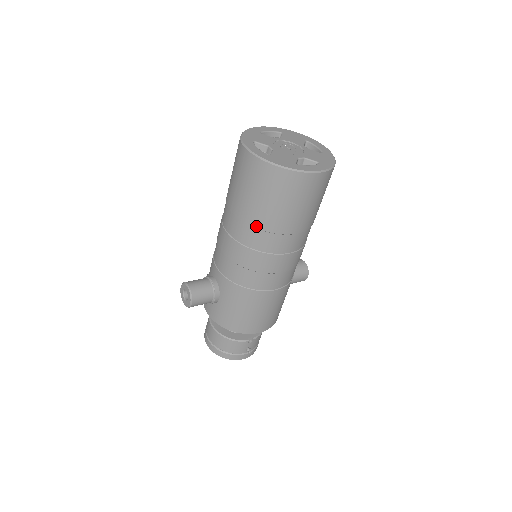
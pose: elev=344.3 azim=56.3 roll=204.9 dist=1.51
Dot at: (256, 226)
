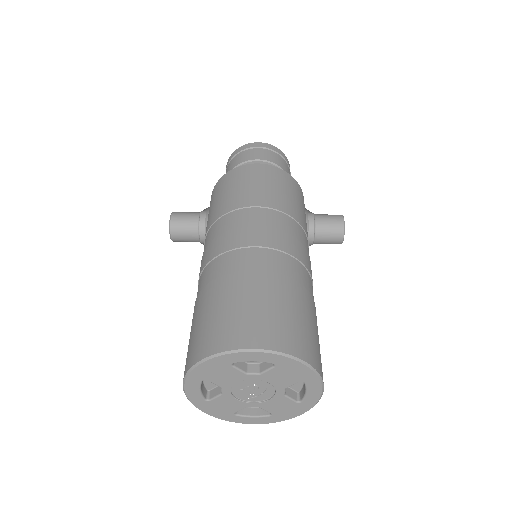
Dot at: occluded
